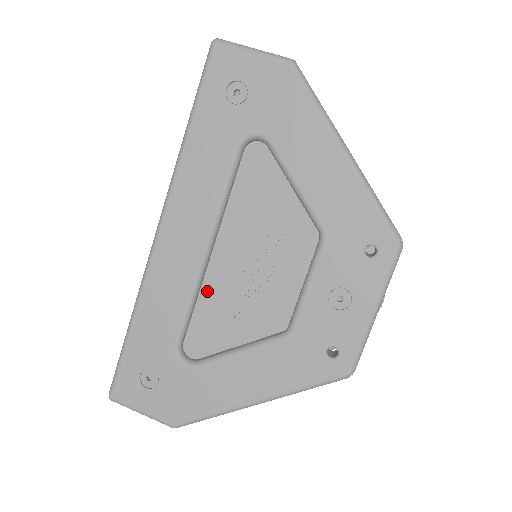
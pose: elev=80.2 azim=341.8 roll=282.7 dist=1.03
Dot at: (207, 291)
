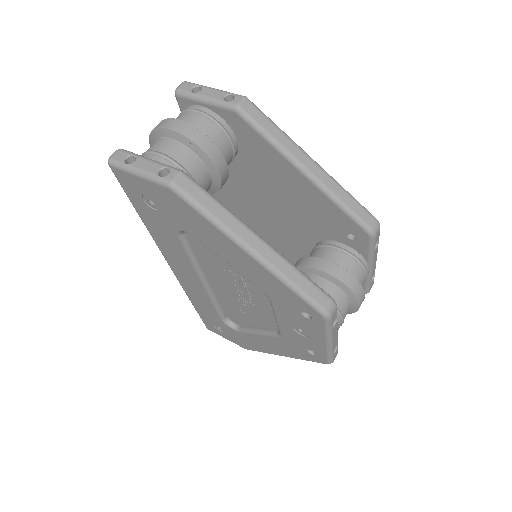
Dot at: (222, 299)
